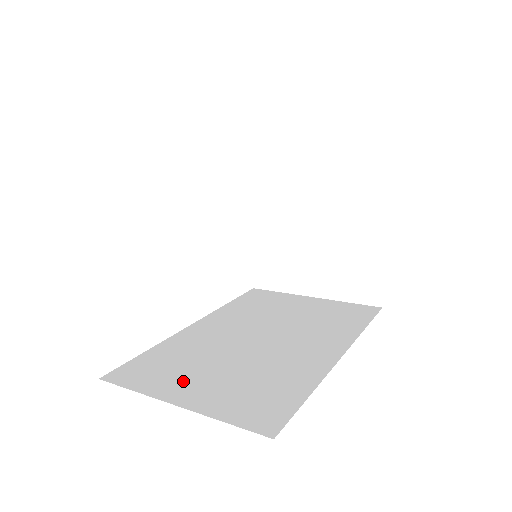
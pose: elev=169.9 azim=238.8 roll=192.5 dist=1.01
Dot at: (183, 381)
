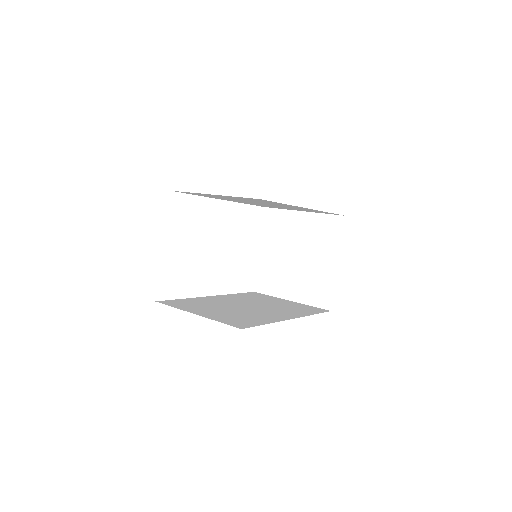
Dot at: (201, 309)
